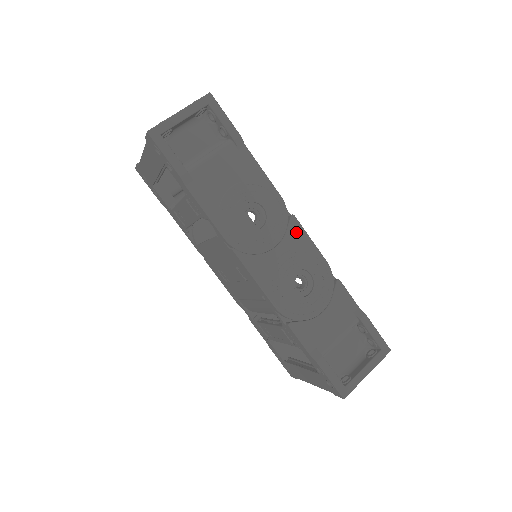
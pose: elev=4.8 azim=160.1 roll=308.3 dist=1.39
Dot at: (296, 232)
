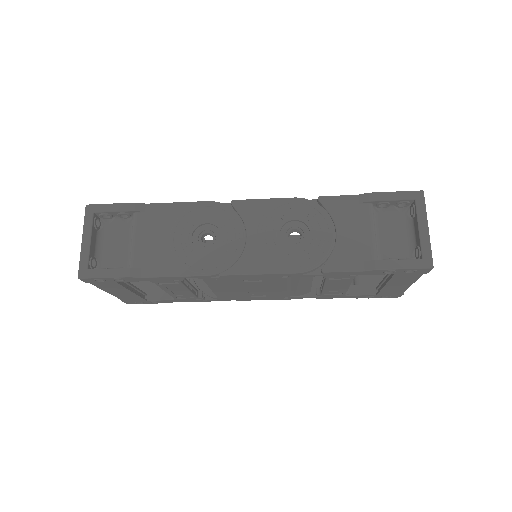
Dot at: (248, 208)
